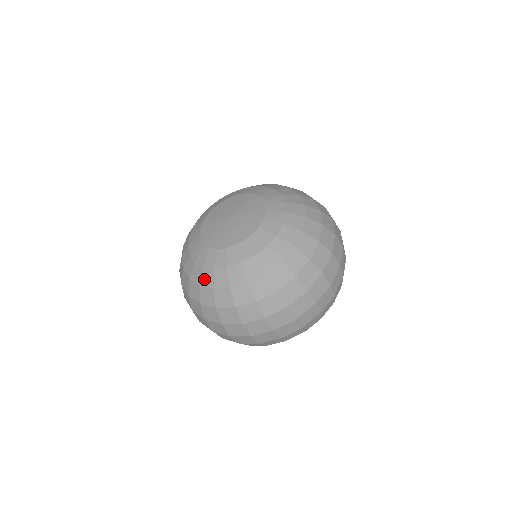
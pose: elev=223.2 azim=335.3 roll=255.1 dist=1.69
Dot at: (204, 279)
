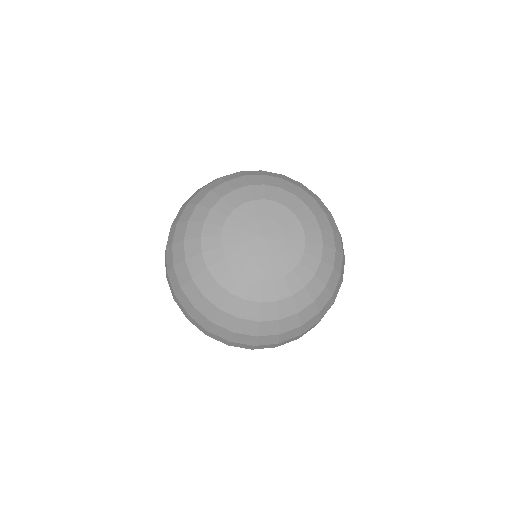
Dot at: (265, 314)
